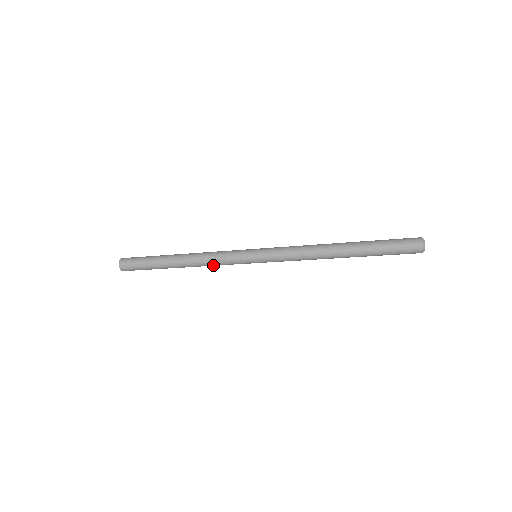
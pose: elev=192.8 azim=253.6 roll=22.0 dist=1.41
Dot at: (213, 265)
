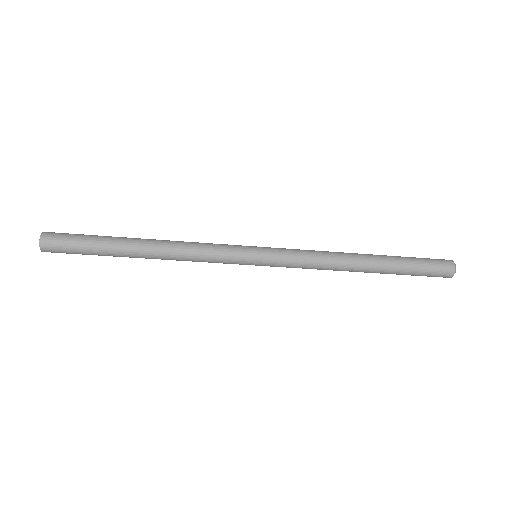
Dot at: (194, 259)
